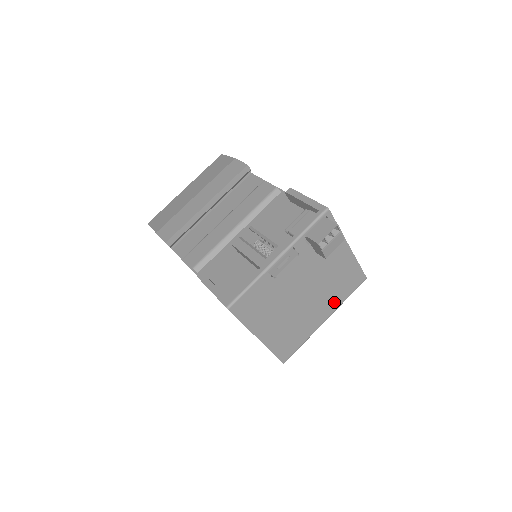
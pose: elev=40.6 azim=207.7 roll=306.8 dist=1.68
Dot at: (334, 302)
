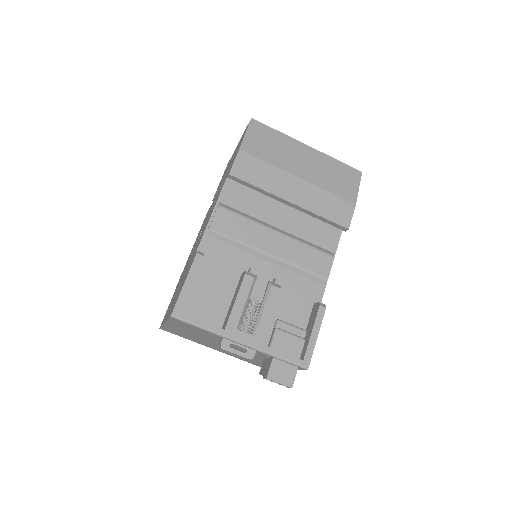
Dot at: (233, 355)
